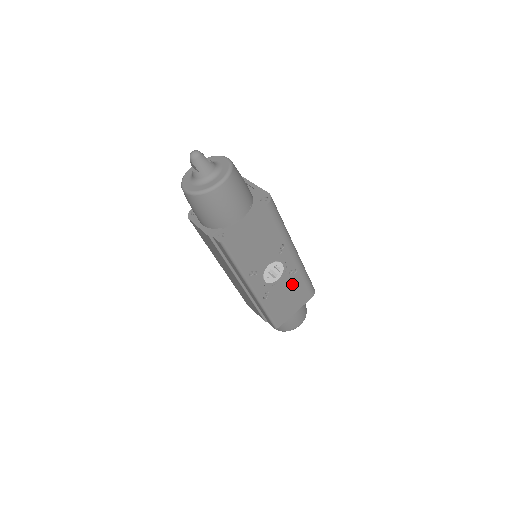
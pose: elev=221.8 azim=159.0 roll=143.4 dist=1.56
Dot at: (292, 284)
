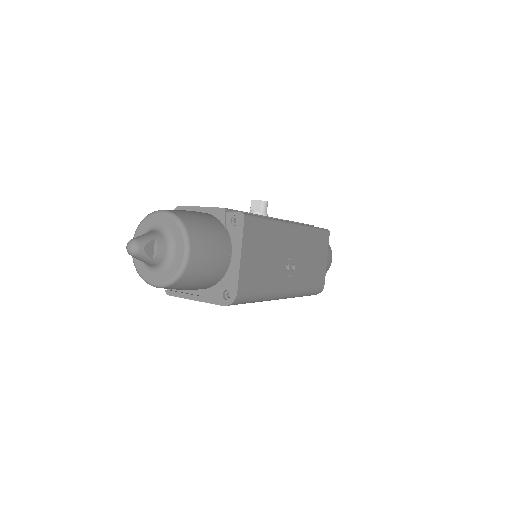
Dot at: occluded
